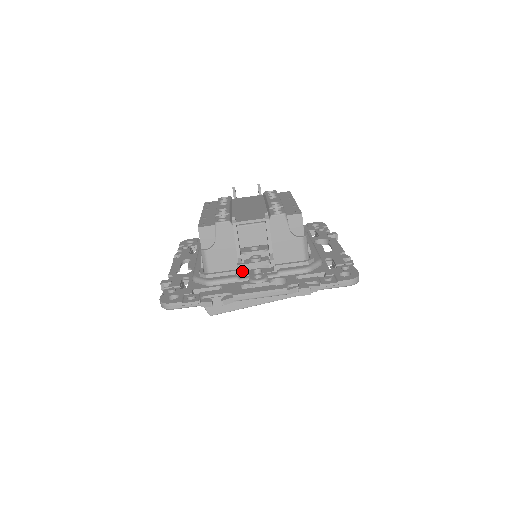
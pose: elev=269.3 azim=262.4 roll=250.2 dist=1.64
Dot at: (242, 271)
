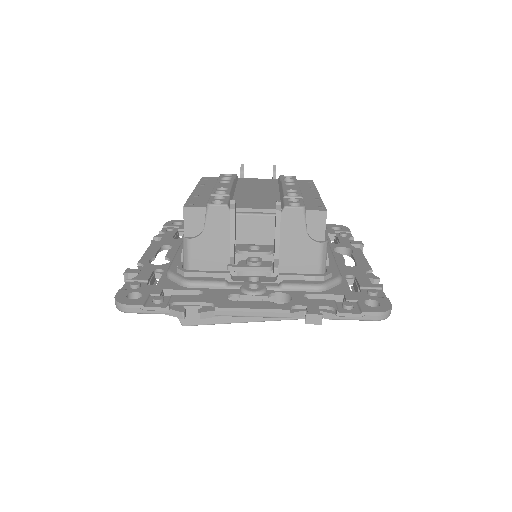
Dot at: (233, 275)
